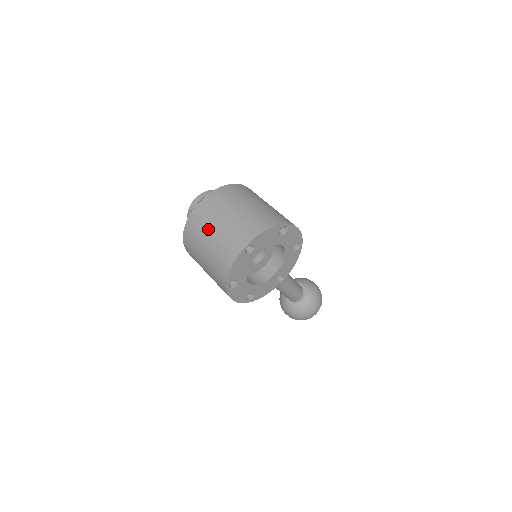
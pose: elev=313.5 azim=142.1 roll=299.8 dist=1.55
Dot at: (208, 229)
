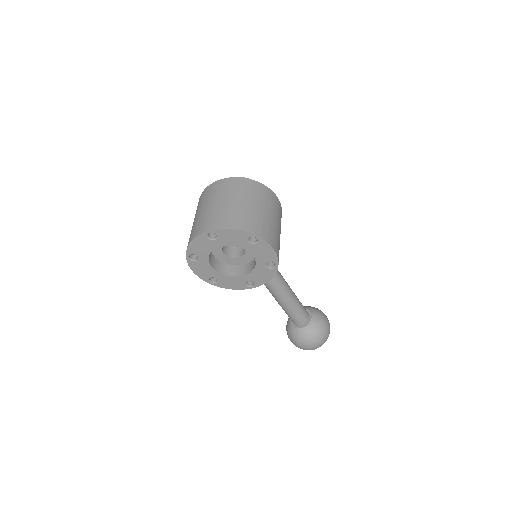
Dot at: (205, 204)
